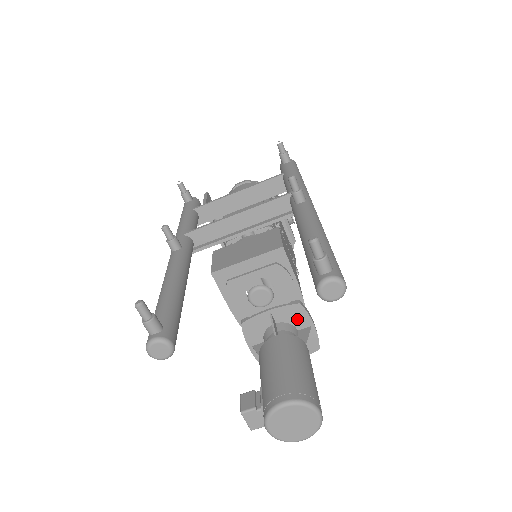
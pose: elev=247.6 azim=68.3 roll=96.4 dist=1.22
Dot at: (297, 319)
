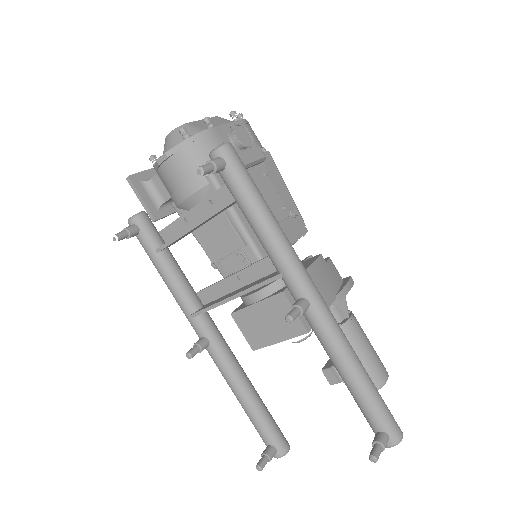
Dot at: occluded
